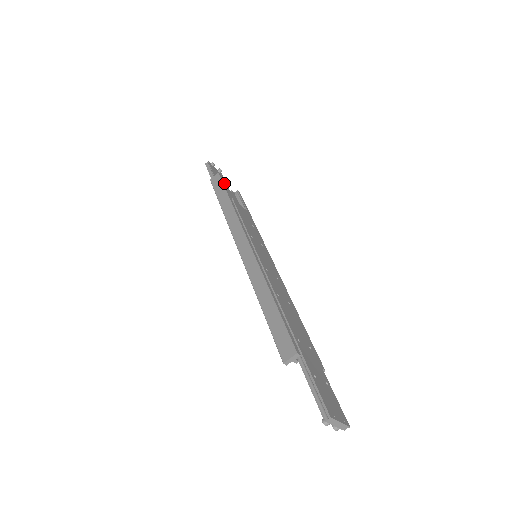
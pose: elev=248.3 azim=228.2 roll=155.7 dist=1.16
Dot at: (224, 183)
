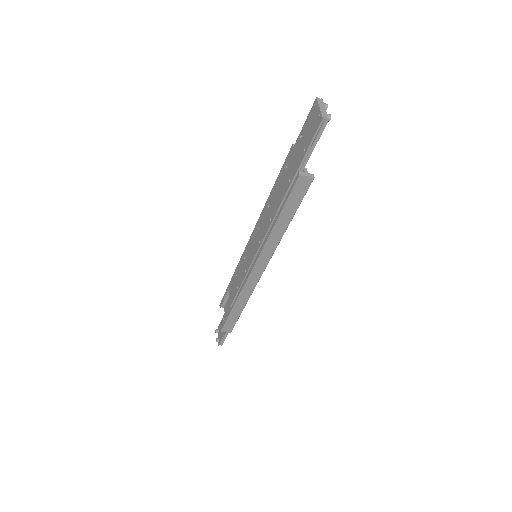
Dot at: (305, 193)
